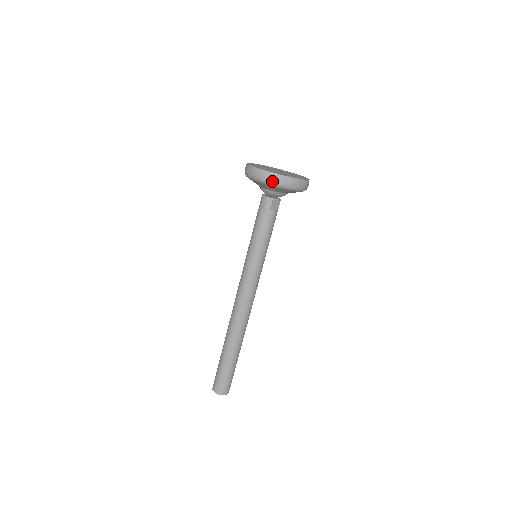
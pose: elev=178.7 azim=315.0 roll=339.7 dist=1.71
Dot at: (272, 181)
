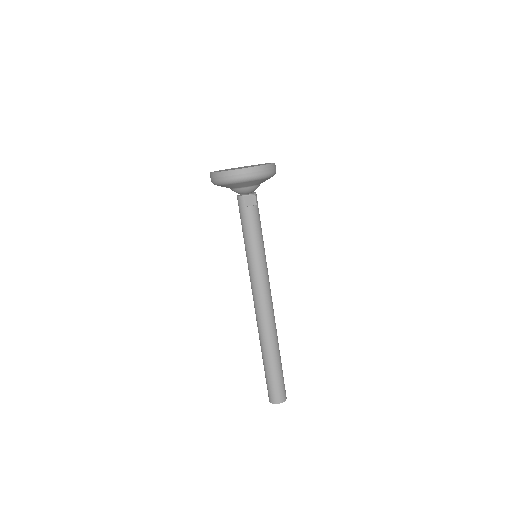
Dot at: (226, 179)
